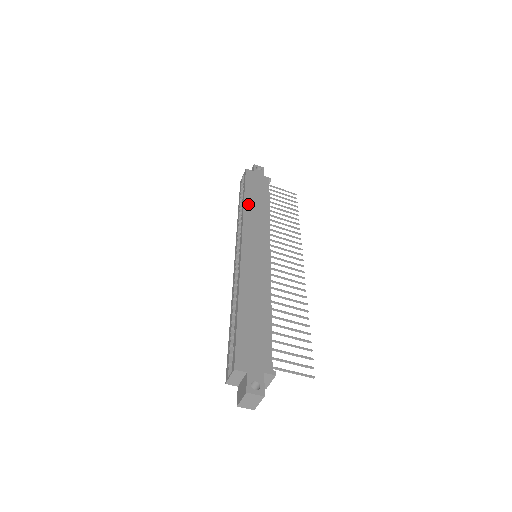
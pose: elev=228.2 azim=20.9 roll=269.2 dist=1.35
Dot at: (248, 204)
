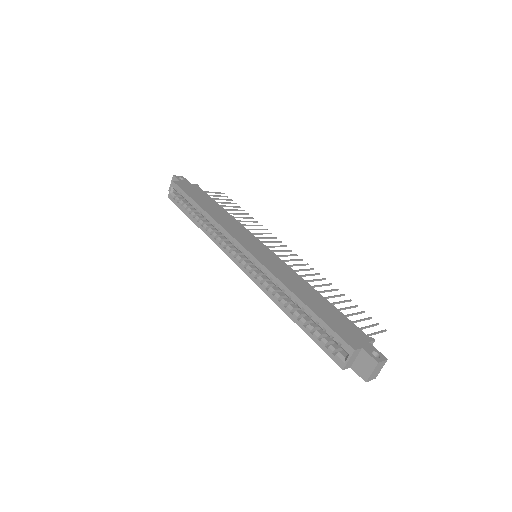
Dot at: (210, 212)
